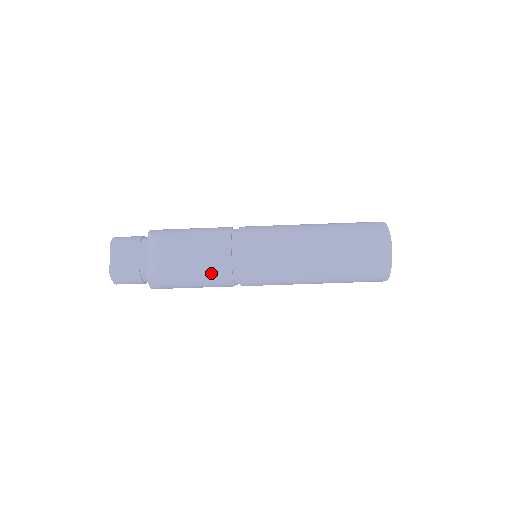
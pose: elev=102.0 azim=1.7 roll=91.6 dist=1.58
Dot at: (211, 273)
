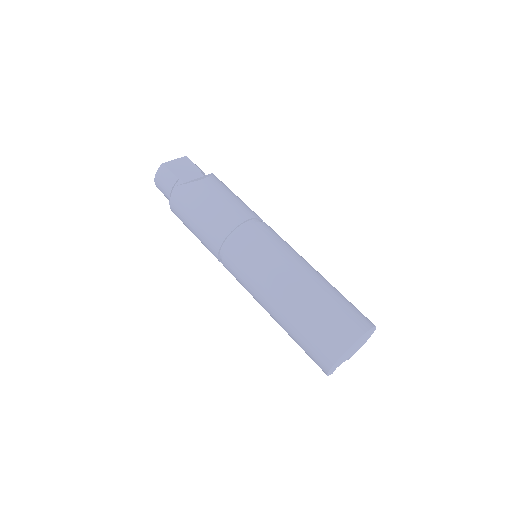
Dot at: (217, 220)
